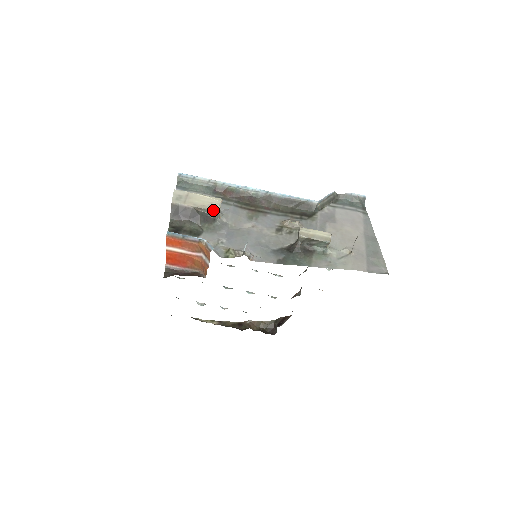
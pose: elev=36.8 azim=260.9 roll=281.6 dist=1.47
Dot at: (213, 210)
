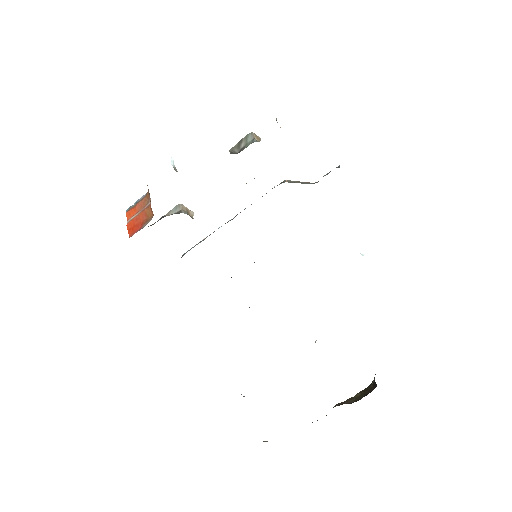
Dot at: (176, 206)
